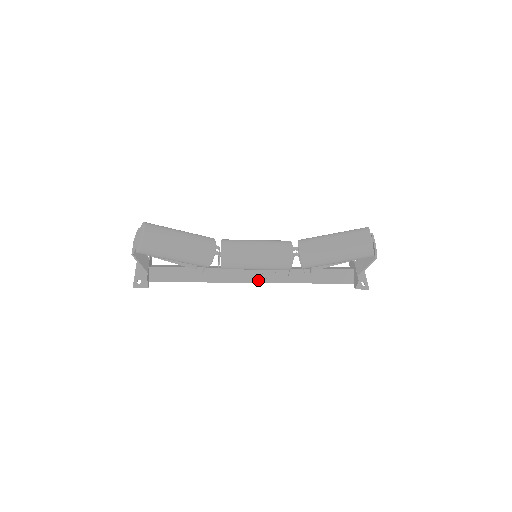
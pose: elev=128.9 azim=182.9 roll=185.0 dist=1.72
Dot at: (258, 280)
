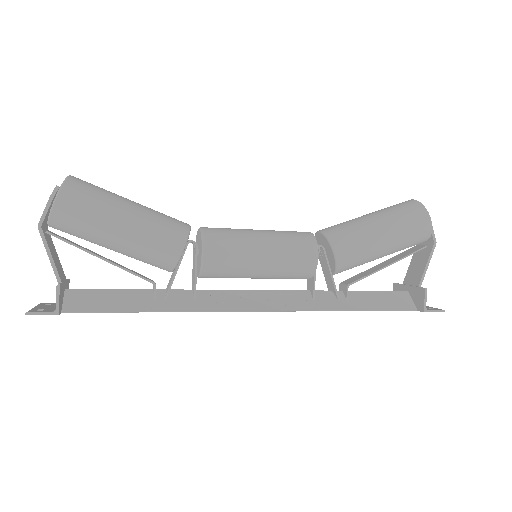
Dot at: (265, 307)
